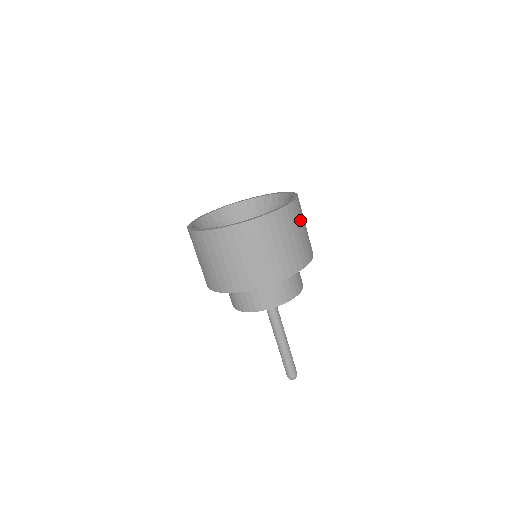
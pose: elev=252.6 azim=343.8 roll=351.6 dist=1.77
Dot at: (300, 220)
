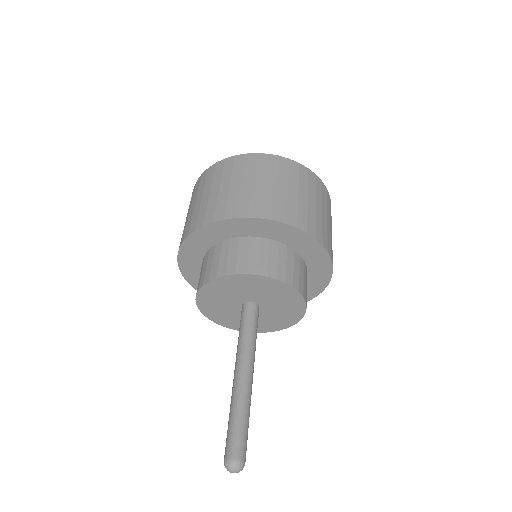
Dot at: occluded
